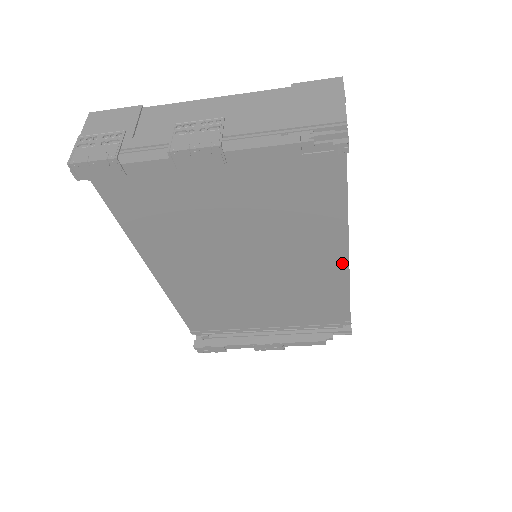
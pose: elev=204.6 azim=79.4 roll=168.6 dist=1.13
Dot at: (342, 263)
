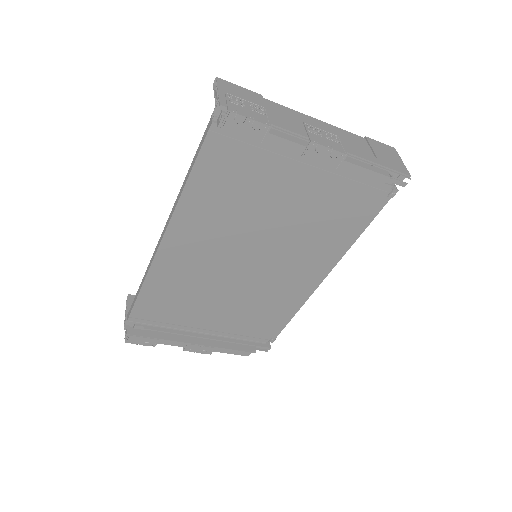
Dot at: (316, 282)
